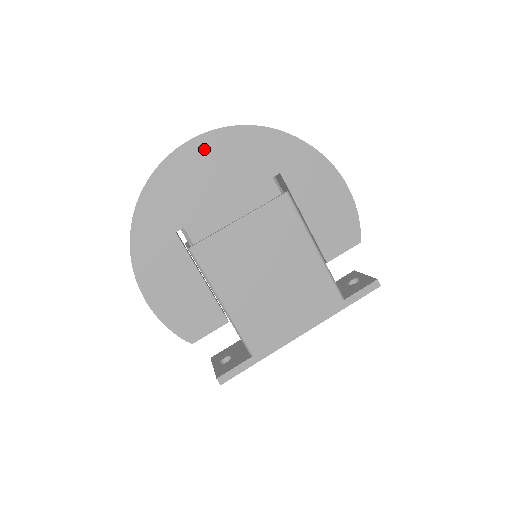
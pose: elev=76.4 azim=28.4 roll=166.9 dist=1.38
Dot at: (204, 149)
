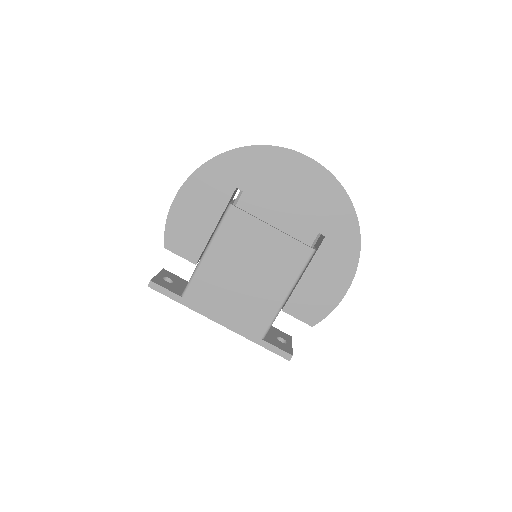
Dot at: (308, 171)
